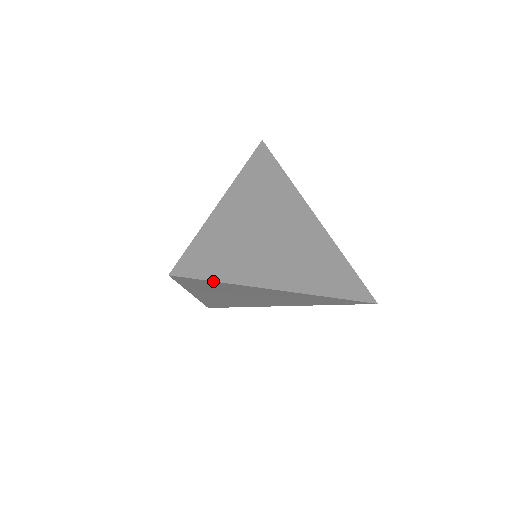
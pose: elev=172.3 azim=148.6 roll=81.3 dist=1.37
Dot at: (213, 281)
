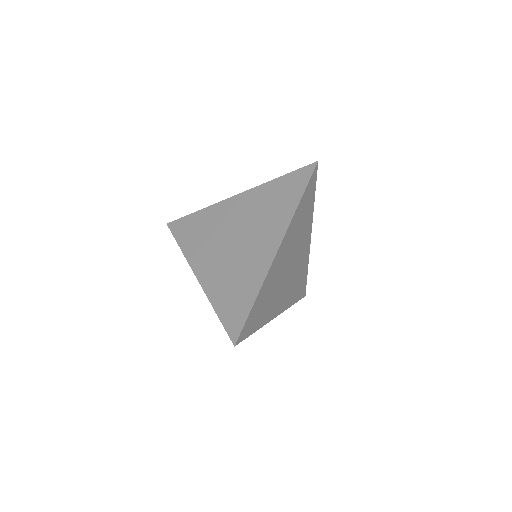
Dot at: (251, 334)
